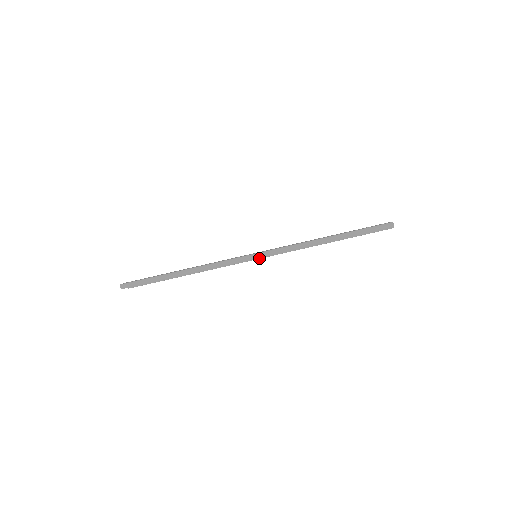
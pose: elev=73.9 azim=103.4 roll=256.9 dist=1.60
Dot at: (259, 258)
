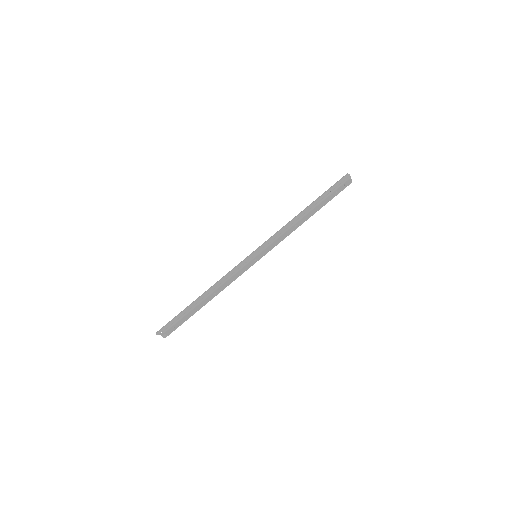
Dot at: (258, 254)
